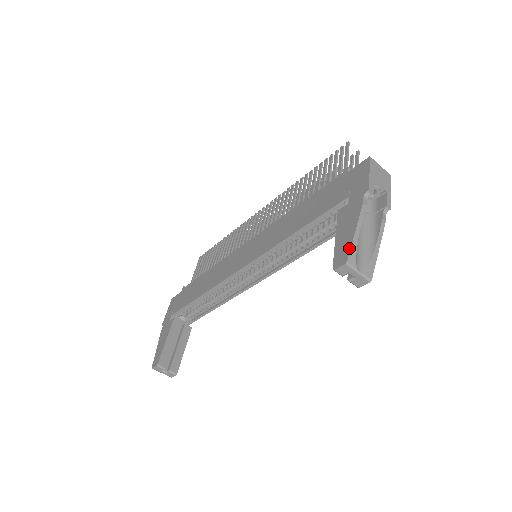
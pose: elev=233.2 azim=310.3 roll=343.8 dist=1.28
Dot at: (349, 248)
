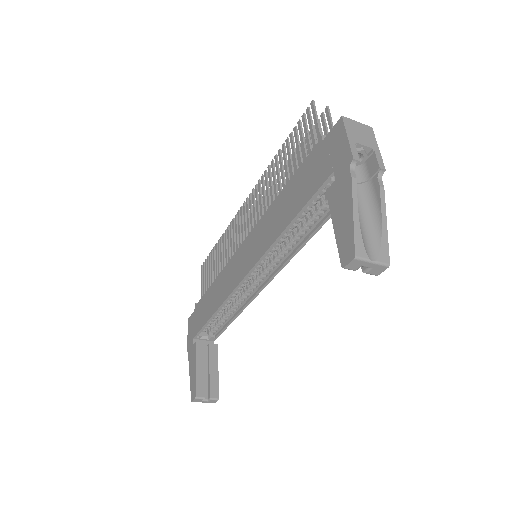
Dot at: (352, 238)
